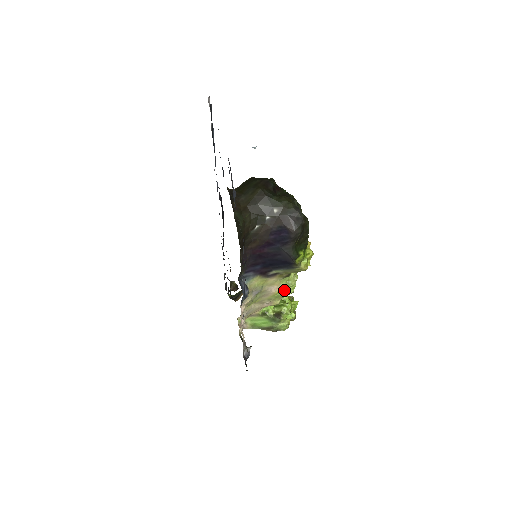
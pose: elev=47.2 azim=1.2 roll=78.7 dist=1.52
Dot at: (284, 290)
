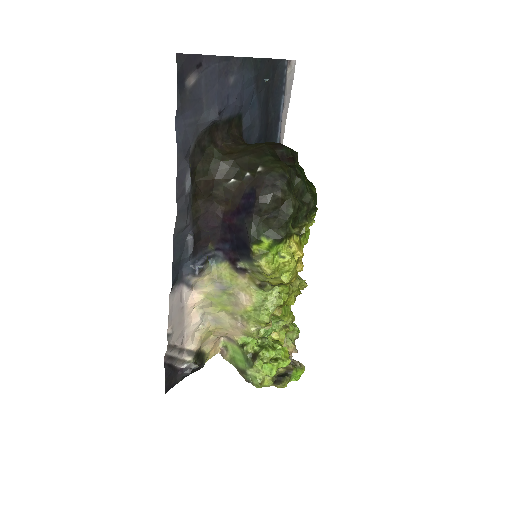
Dot at: (257, 310)
